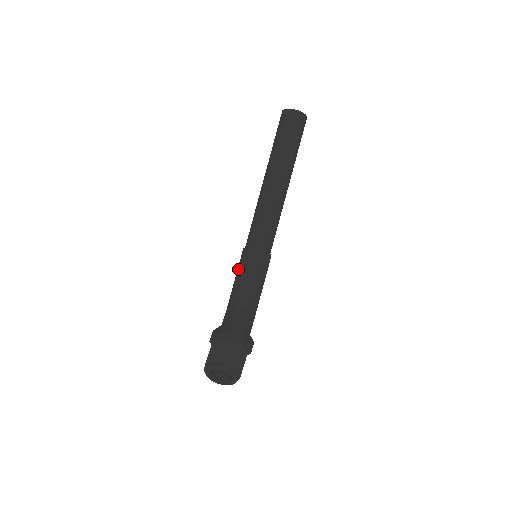
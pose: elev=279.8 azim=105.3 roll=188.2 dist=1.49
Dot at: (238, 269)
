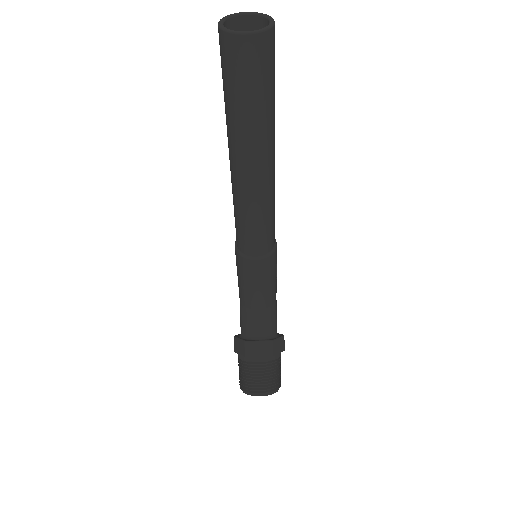
Dot at: (237, 272)
